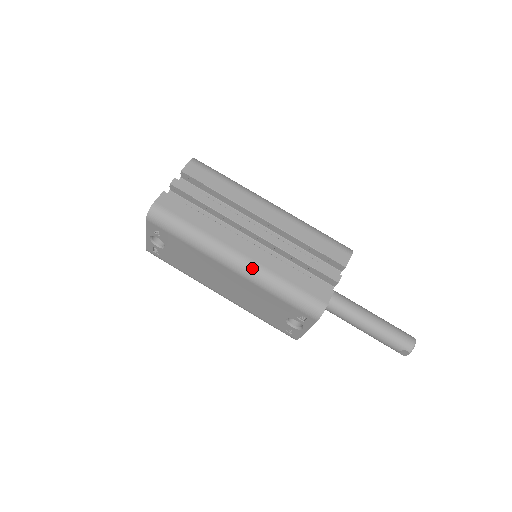
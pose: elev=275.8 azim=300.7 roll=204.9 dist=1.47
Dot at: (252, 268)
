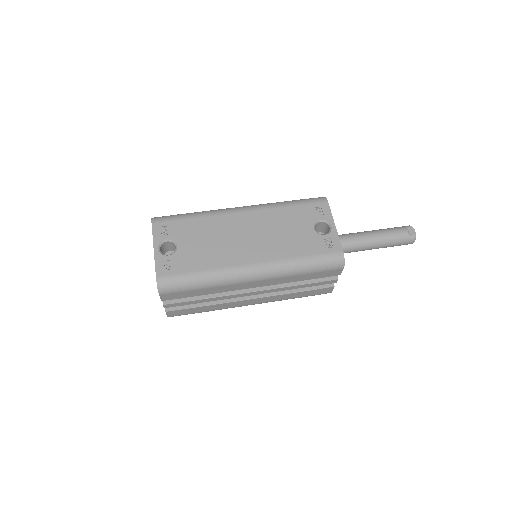
Dot at: (256, 205)
